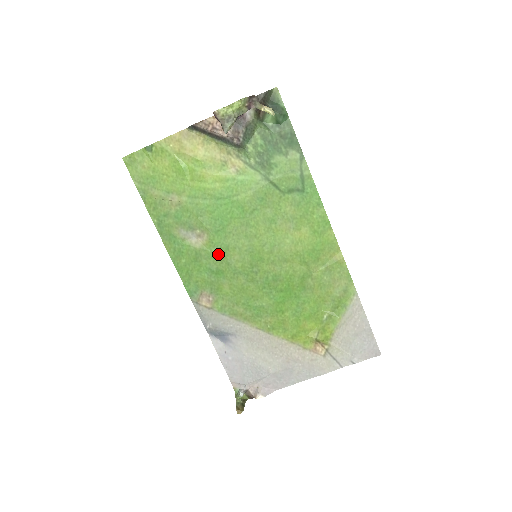
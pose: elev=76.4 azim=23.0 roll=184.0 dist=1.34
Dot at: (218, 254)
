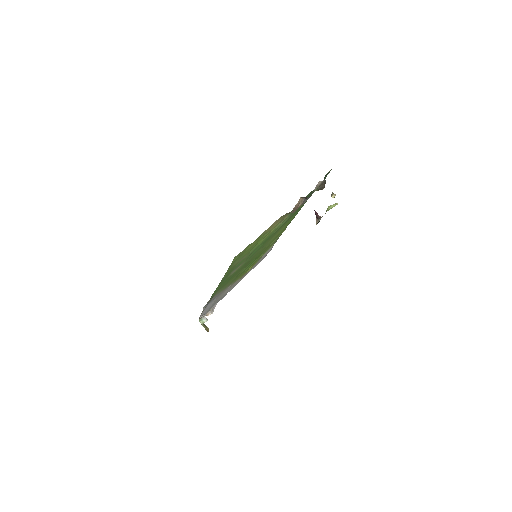
Dot at: occluded
